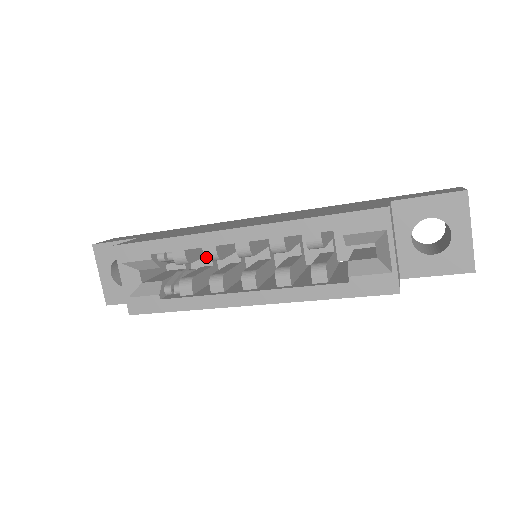
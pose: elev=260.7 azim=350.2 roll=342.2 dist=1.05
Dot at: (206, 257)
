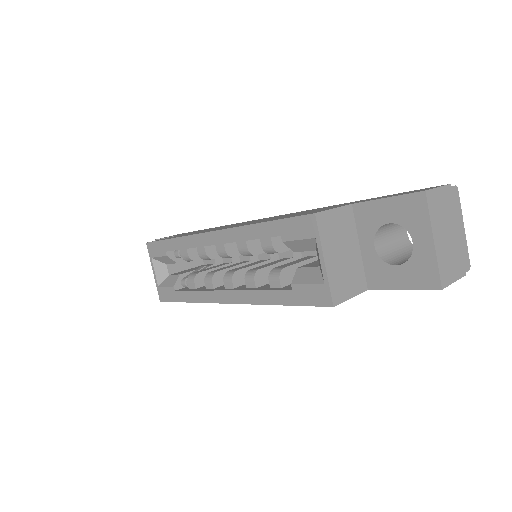
Dot at: (200, 256)
